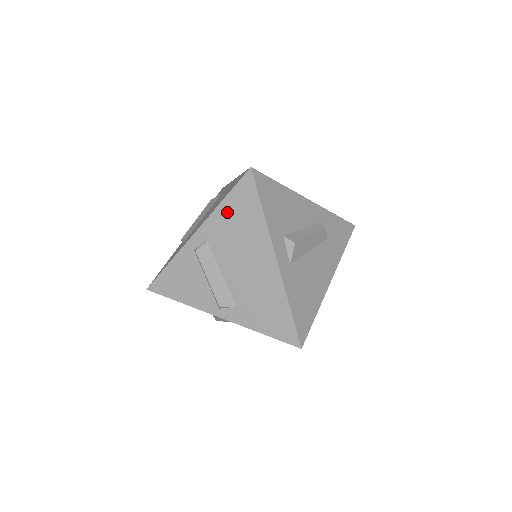
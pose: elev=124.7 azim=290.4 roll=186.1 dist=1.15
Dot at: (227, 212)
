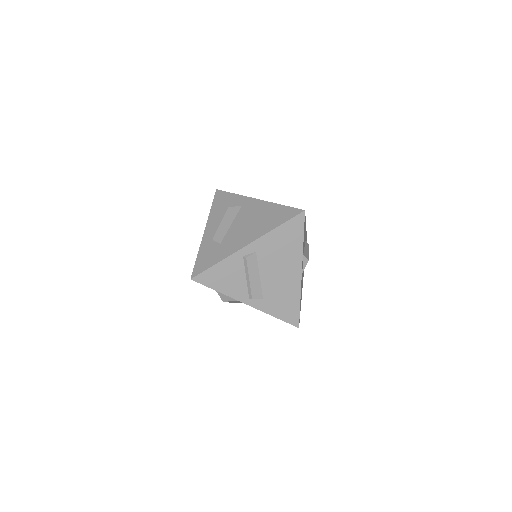
Dot at: (278, 235)
